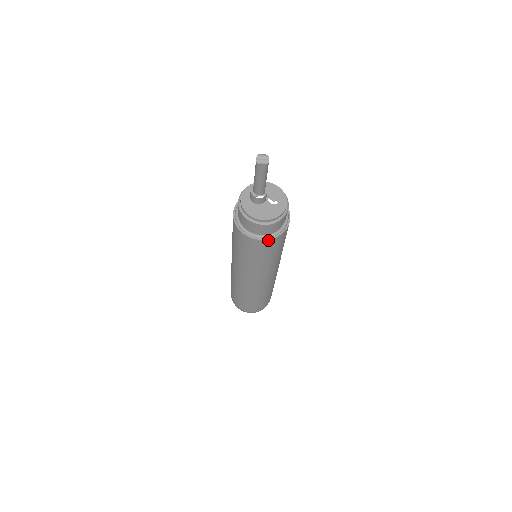
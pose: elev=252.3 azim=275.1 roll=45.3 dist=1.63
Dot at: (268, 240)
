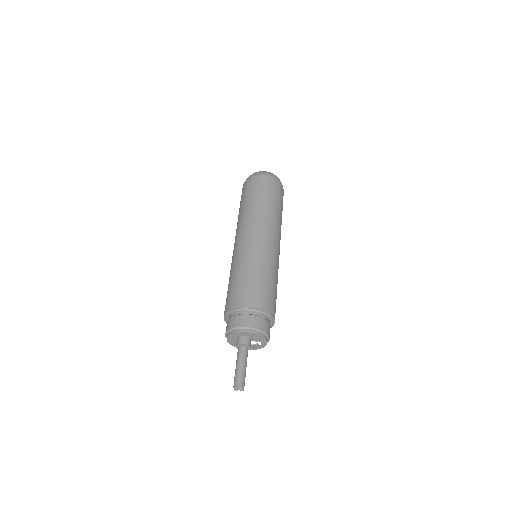
Dot at: occluded
